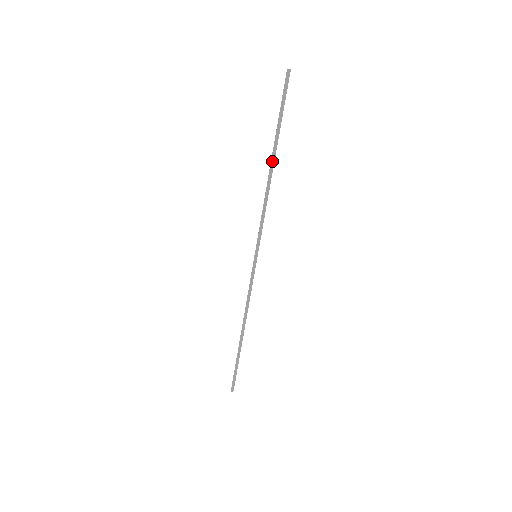
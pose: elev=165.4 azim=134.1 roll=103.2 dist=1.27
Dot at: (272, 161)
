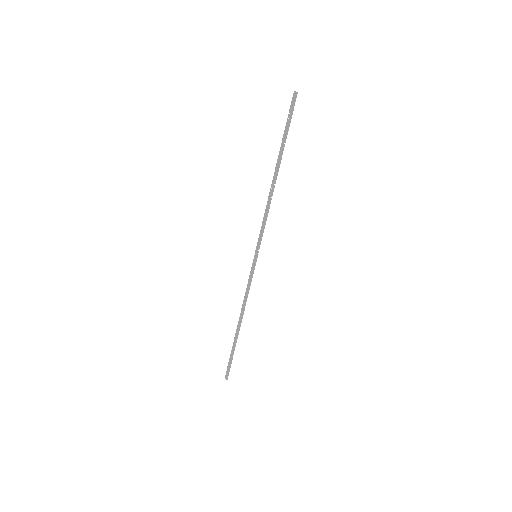
Dot at: (276, 171)
